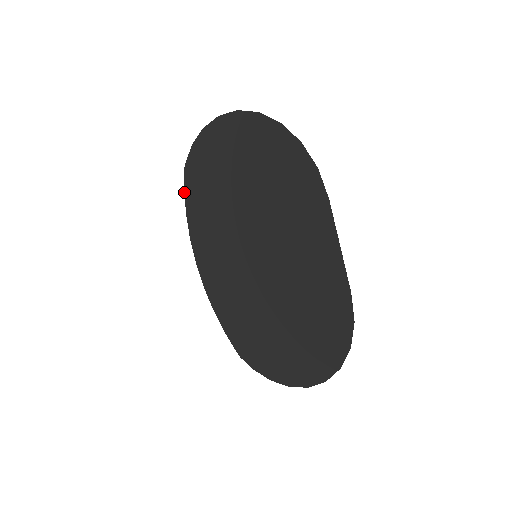
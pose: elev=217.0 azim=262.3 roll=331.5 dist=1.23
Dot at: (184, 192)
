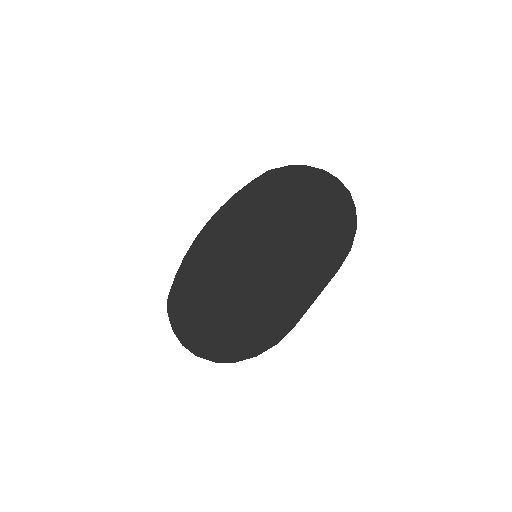
Dot at: (251, 181)
